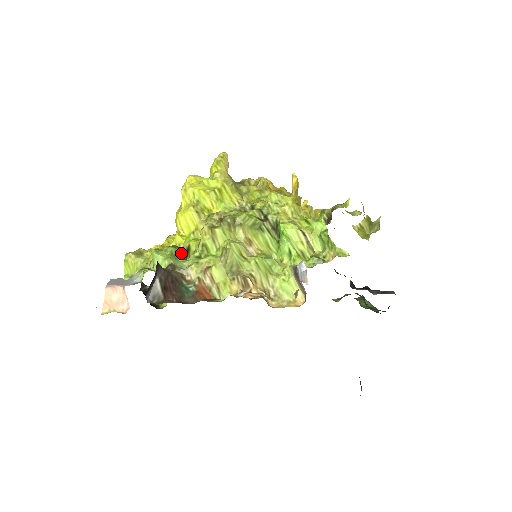
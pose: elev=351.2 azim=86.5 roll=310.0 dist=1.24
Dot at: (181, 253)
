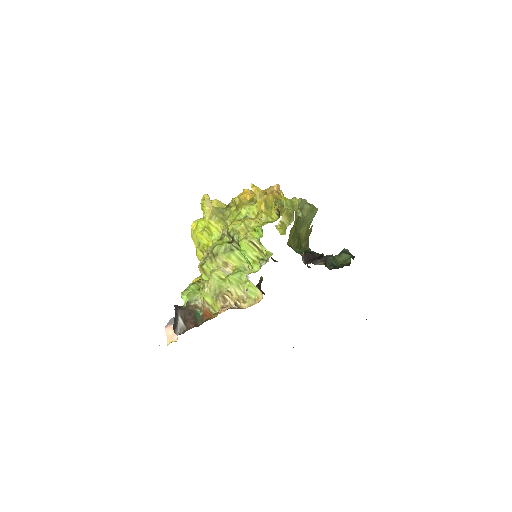
Dot at: (201, 284)
